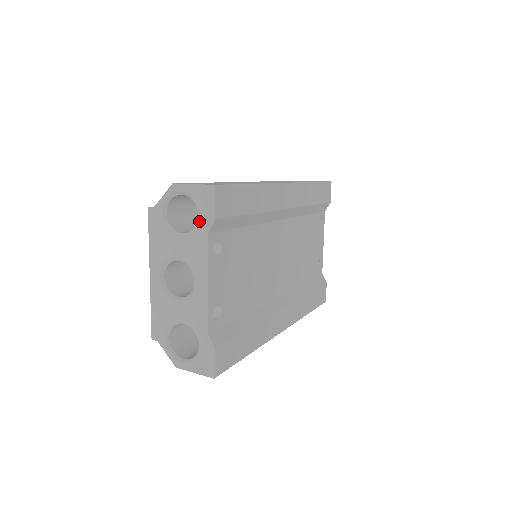
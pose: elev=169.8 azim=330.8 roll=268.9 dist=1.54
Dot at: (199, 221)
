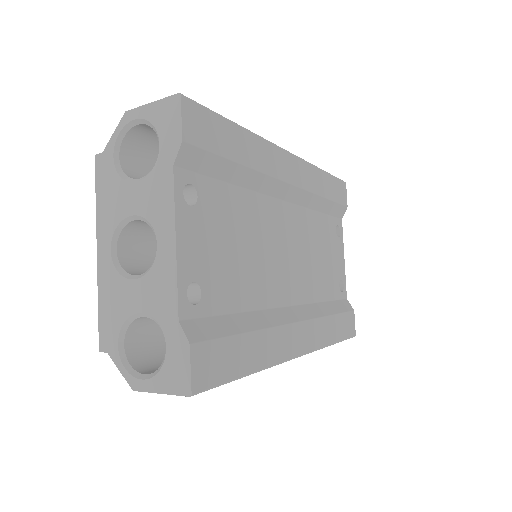
Dot at: (161, 151)
